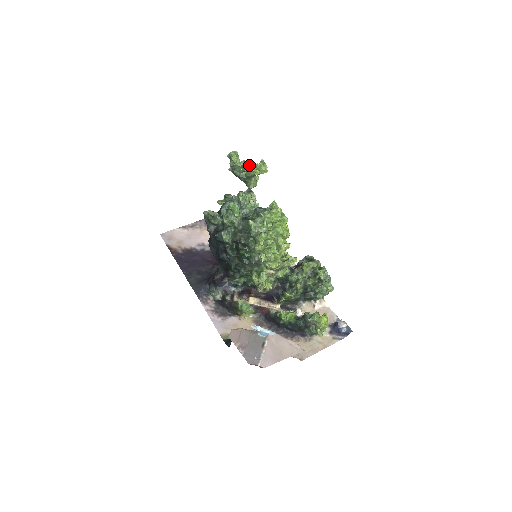
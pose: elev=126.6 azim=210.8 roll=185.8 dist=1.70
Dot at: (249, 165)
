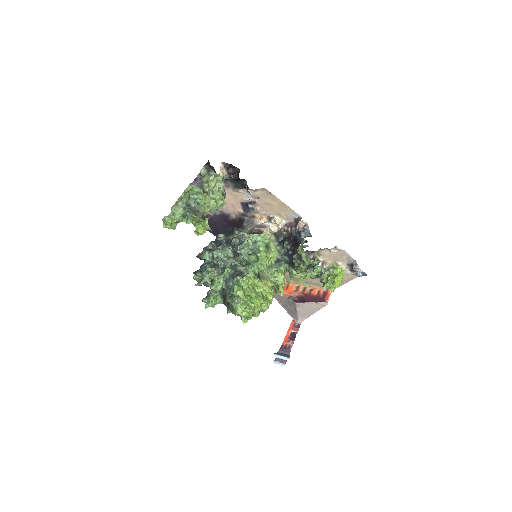
Dot at: (188, 222)
